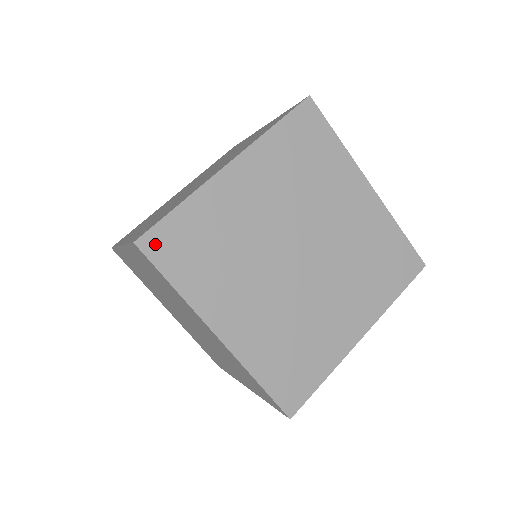
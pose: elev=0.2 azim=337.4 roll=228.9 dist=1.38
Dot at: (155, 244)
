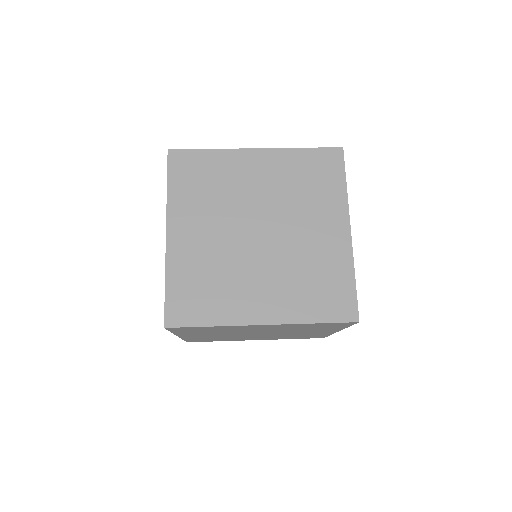
Dot at: (178, 158)
